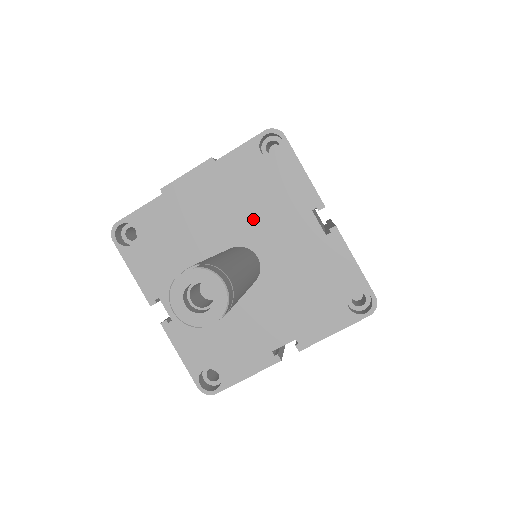
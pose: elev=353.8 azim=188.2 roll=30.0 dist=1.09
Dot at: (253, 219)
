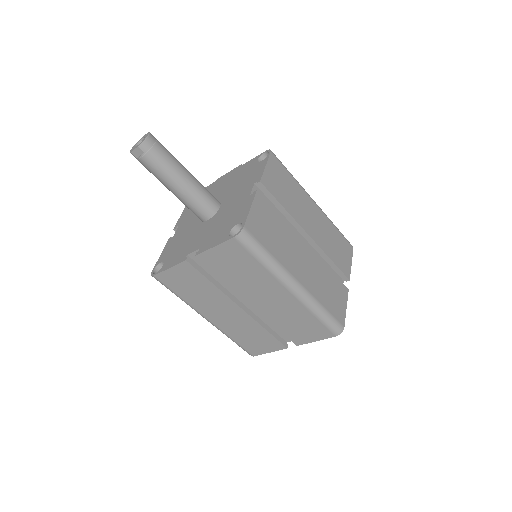
Dot at: (233, 189)
